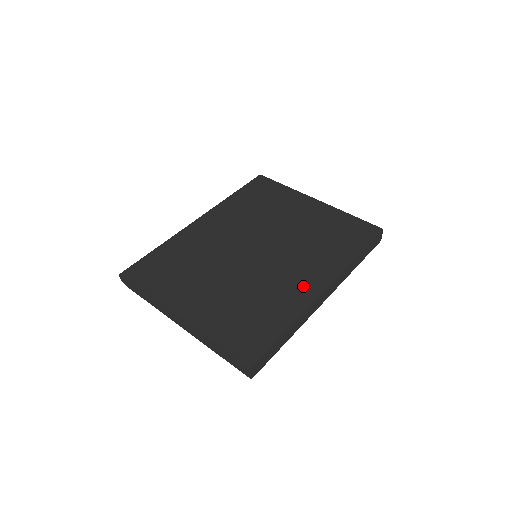
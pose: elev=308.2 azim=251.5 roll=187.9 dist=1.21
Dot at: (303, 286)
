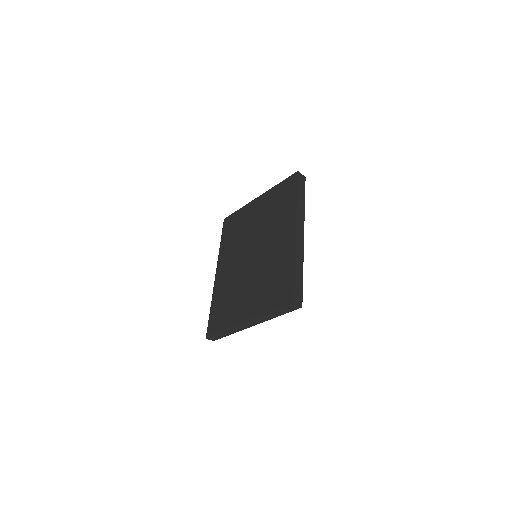
Dot at: (285, 242)
